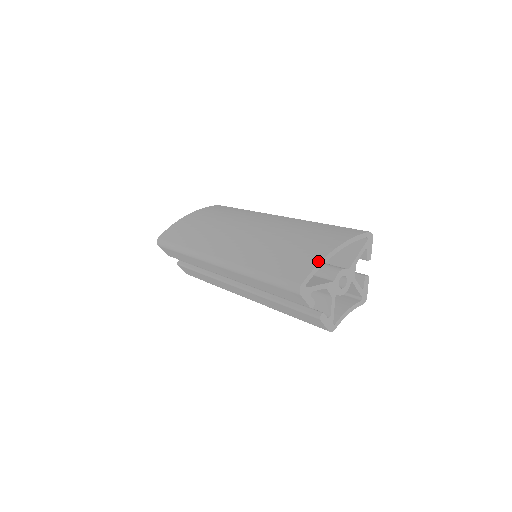
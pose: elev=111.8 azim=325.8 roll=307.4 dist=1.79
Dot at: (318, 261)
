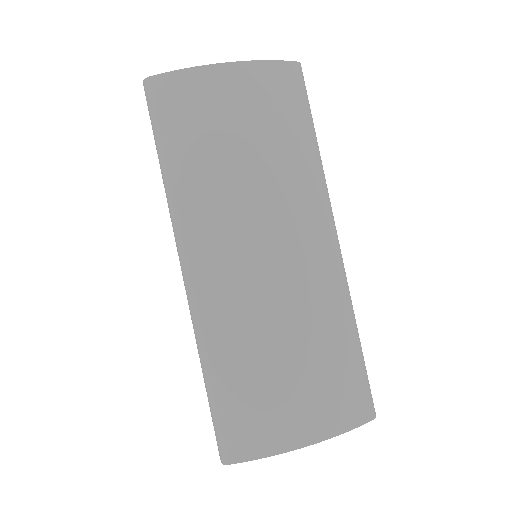
Dot at: (273, 452)
